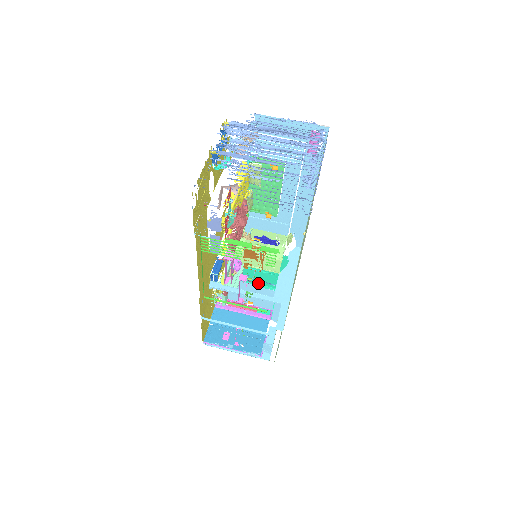
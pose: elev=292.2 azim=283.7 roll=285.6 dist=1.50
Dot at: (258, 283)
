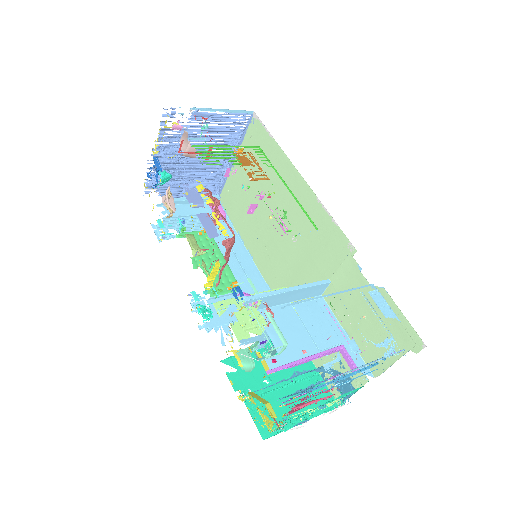
Dot at: (304, 419)
